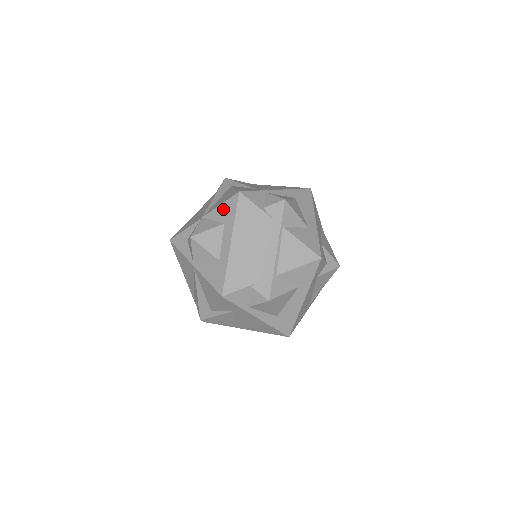
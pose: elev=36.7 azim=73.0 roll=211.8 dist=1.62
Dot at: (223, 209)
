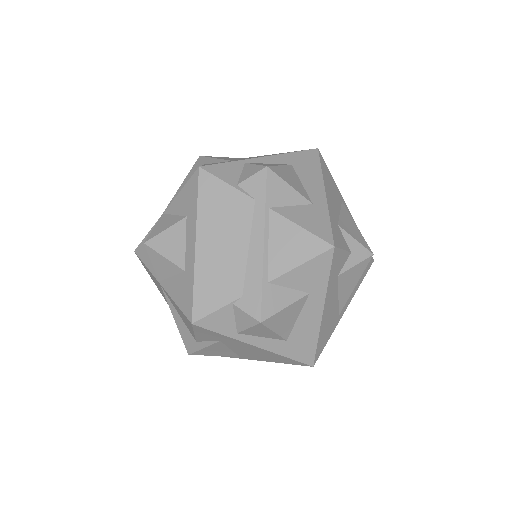
Dot at: (183, 196)
